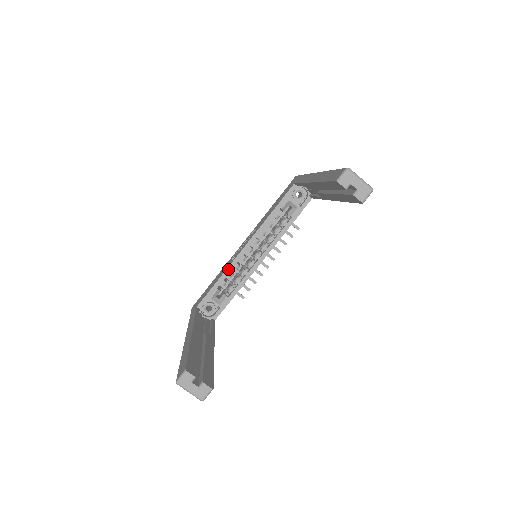
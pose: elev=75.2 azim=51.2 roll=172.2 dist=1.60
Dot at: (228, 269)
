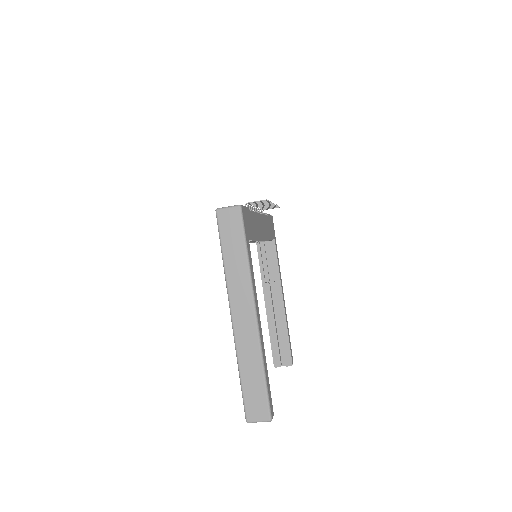
Dot at: occluded
